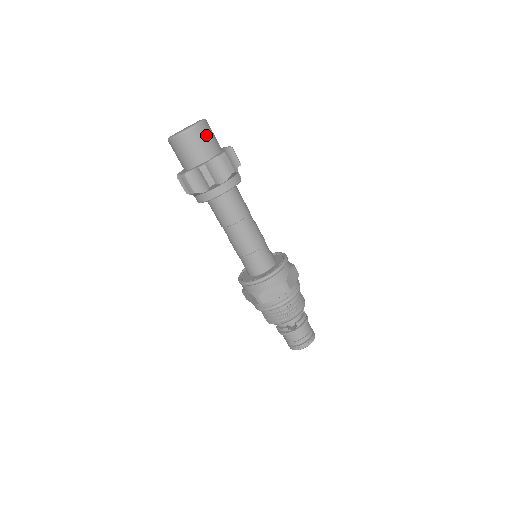
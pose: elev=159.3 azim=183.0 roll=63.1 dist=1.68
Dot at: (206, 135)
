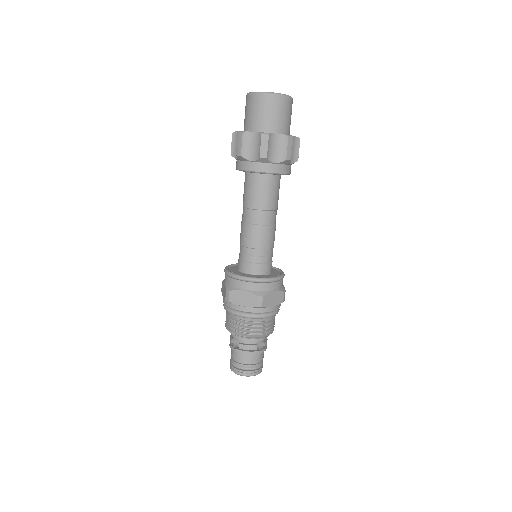
Dot at: (291, 113)
